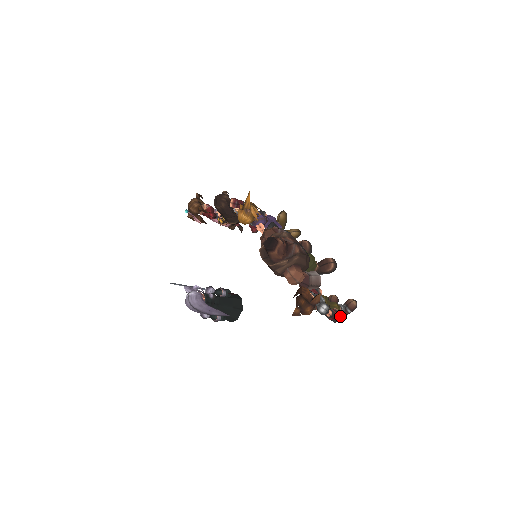
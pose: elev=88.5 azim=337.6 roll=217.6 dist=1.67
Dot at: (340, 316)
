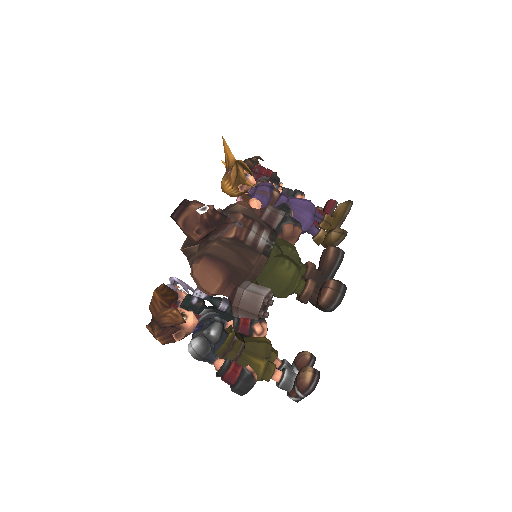
Dot at: (244, 383)
